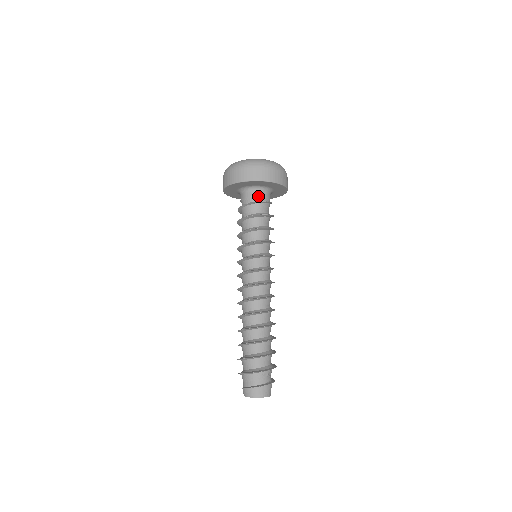
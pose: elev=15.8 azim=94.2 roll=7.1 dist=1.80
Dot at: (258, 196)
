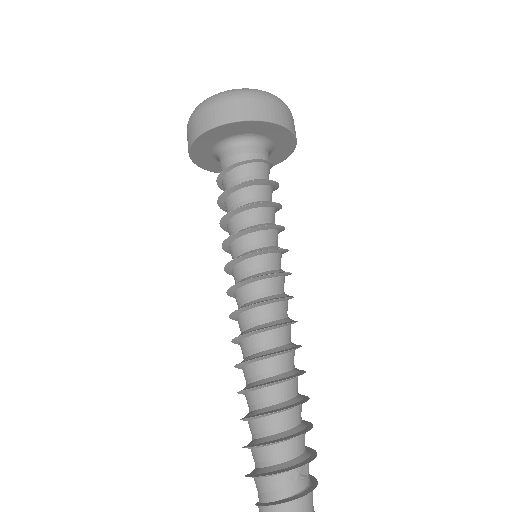
Dot at: (242, 153)
